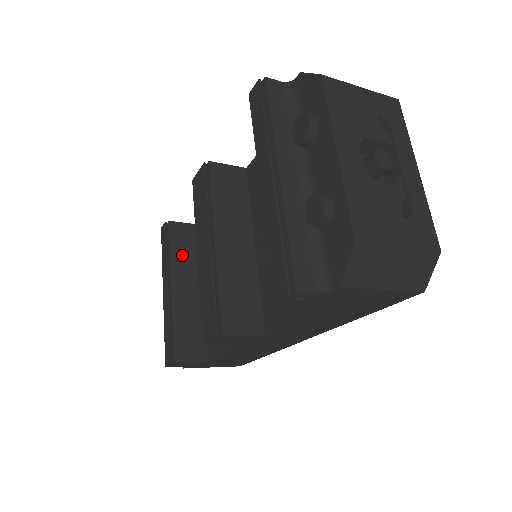
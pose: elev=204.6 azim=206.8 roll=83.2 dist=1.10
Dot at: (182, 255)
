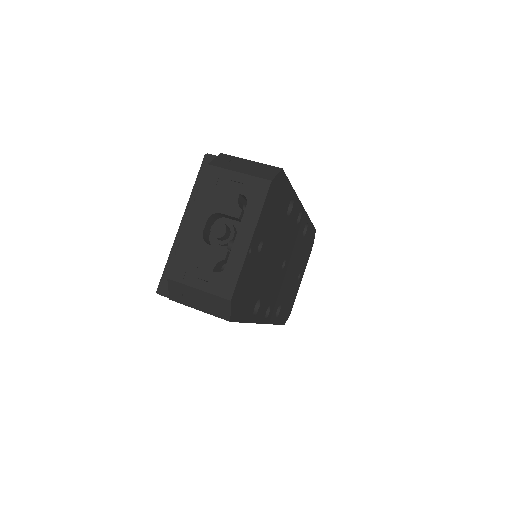
Dot at: occluded
